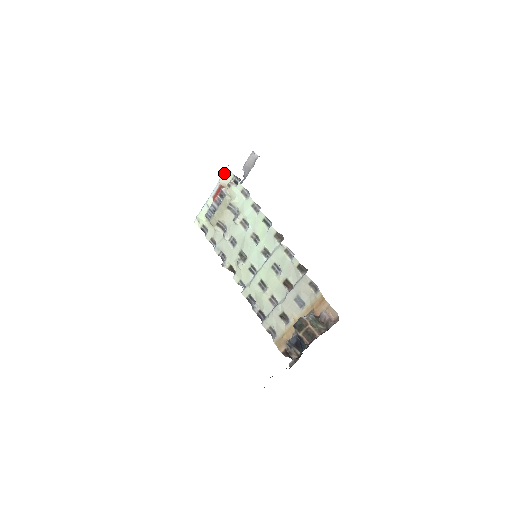
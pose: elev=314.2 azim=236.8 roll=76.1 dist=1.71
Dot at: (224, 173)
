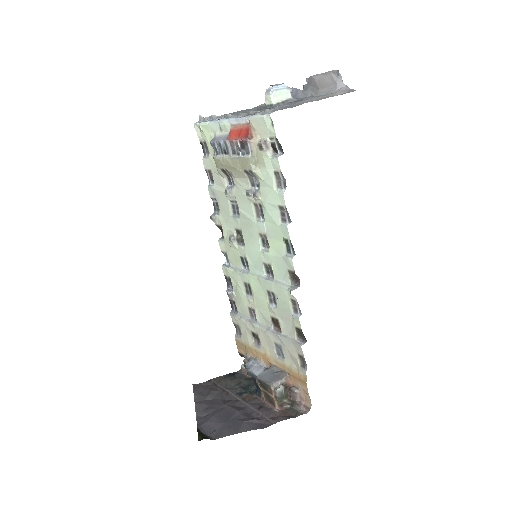
Dot at: (262, 118)
